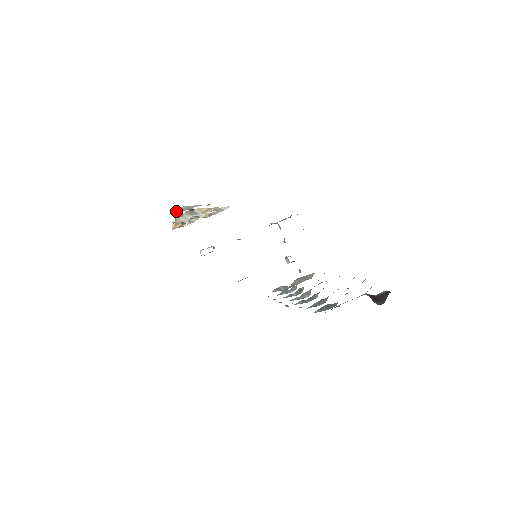
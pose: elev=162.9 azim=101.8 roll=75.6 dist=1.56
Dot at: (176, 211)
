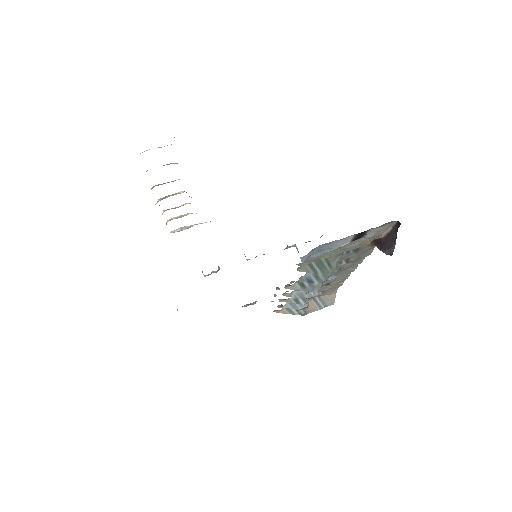
Dot at: occluded
